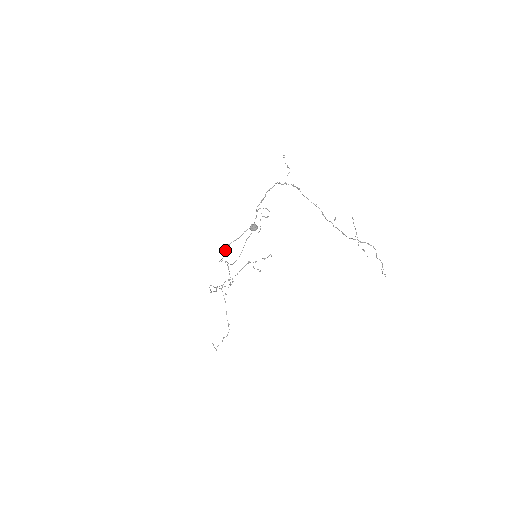
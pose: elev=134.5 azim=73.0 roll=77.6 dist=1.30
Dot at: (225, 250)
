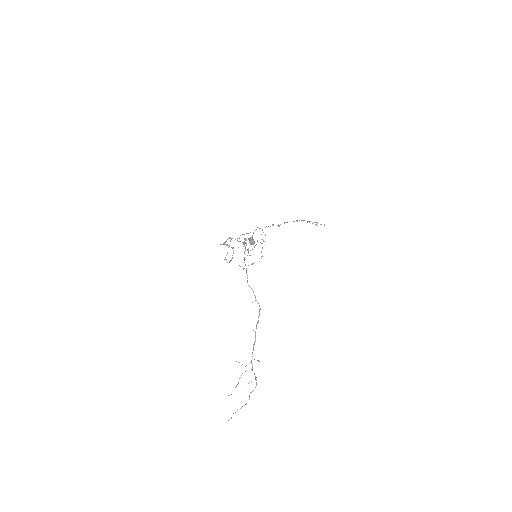
Dot at: (226, 240)
